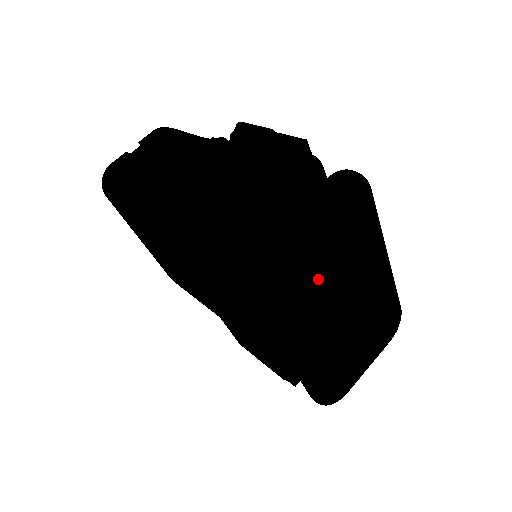
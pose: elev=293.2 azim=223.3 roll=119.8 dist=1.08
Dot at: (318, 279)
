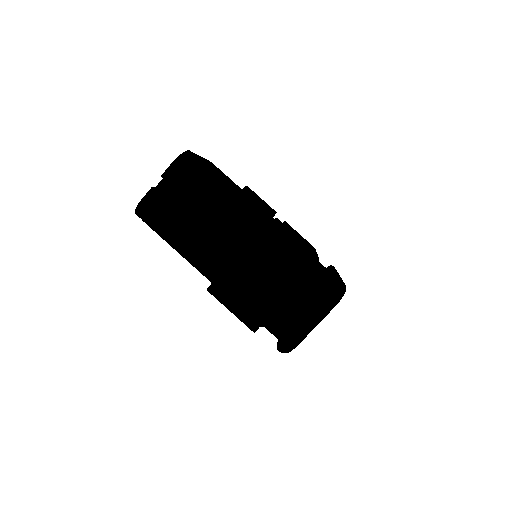
Dot at: occluded
